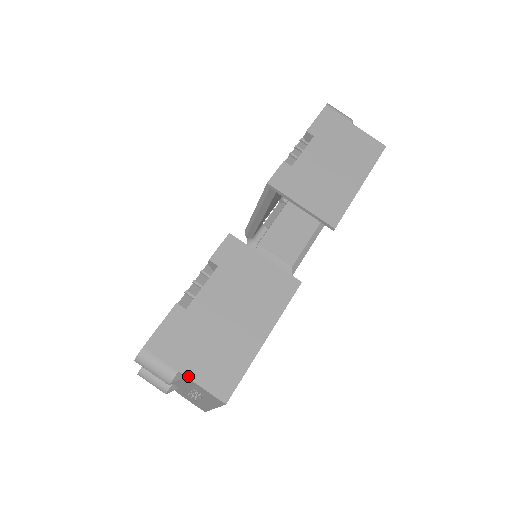
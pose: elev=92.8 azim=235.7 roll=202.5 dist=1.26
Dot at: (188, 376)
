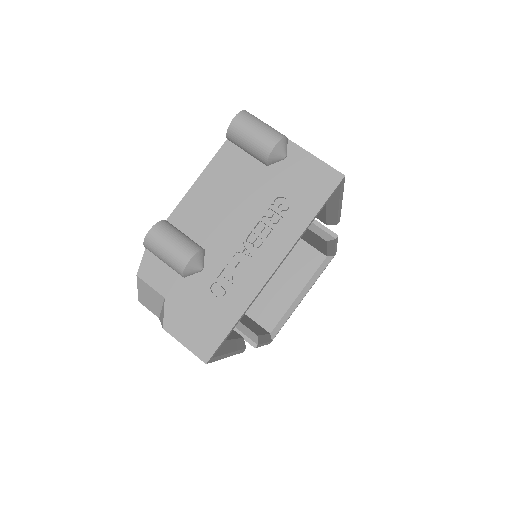
Dot at: (298, 146)
